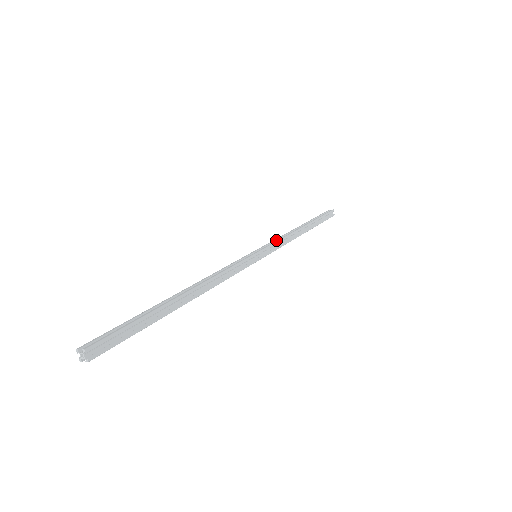
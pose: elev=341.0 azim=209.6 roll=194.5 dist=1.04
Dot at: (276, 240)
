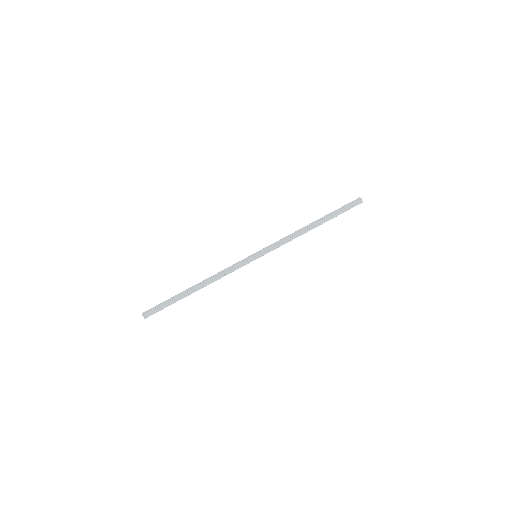
Dot at: (281, 240)
